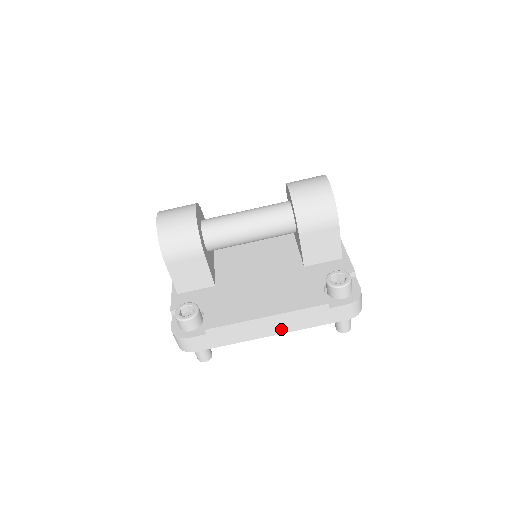
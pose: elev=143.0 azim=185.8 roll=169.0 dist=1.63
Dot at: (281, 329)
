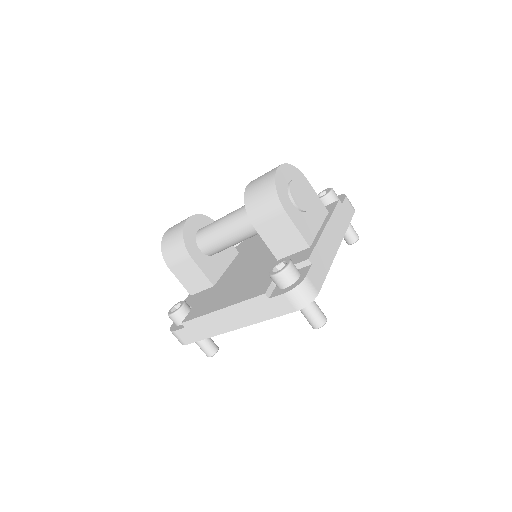
Dot at: (240, 322)
